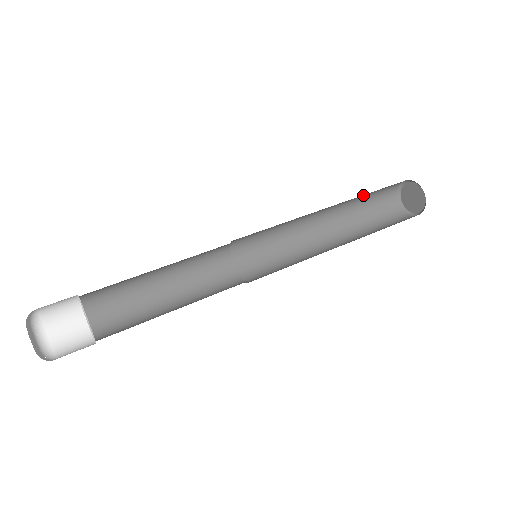
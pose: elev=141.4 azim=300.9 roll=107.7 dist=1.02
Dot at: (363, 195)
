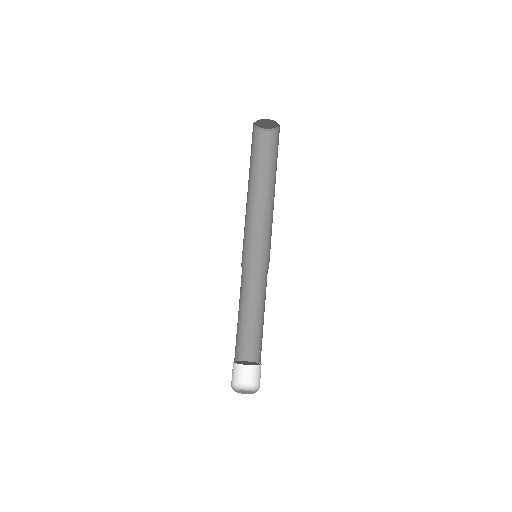
Dot at: occluded
